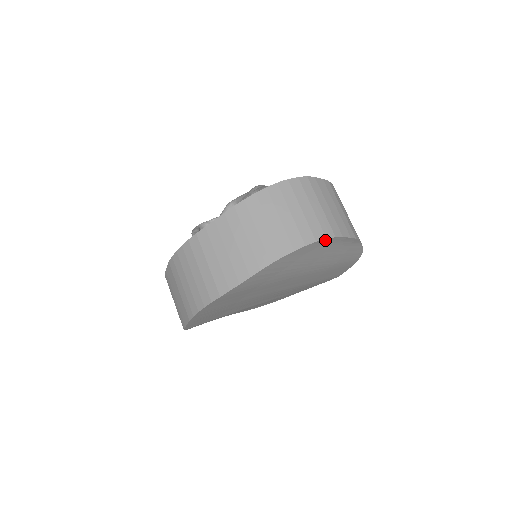
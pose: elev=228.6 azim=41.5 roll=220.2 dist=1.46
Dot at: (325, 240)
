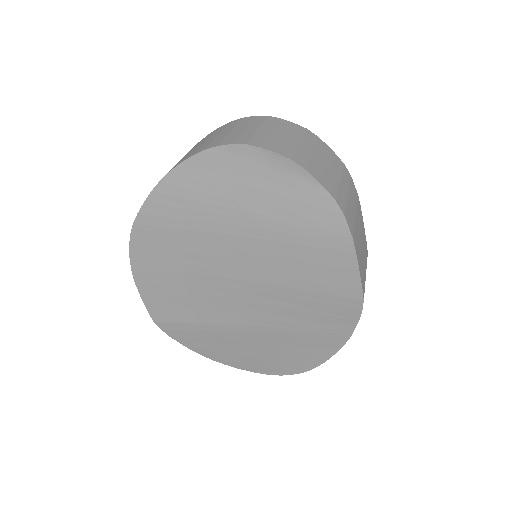
Dot at: (233, 148)
